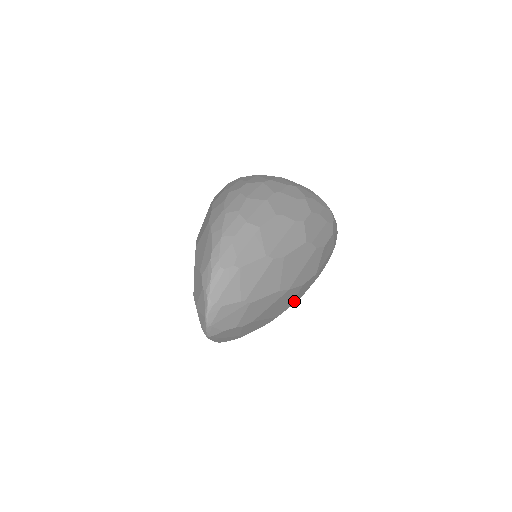
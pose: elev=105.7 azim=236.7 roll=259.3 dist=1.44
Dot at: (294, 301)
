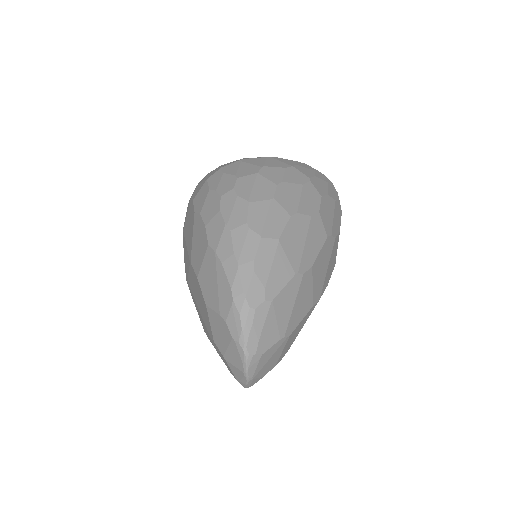
Dot at: occluded
